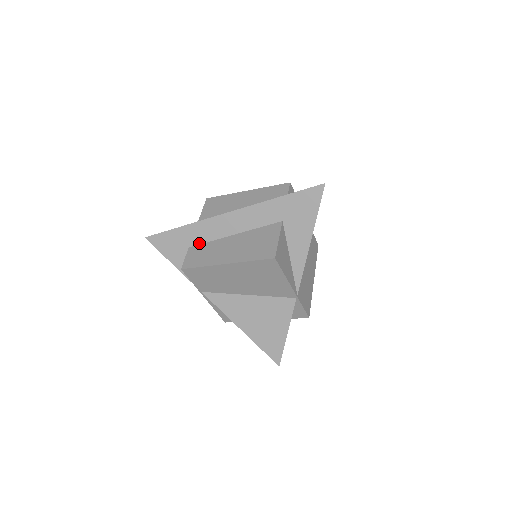
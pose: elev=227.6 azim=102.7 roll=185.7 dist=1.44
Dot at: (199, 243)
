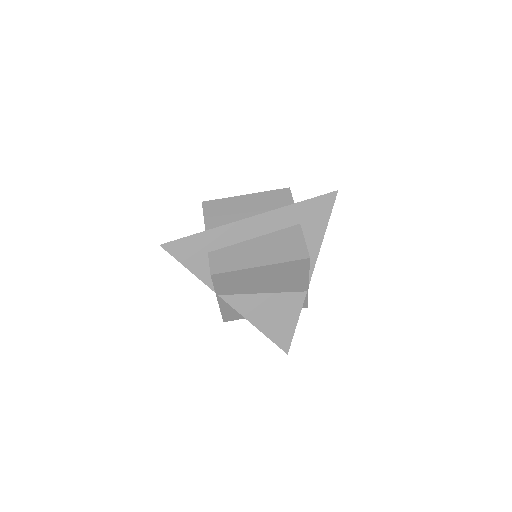
Dot at: (219, 248)
